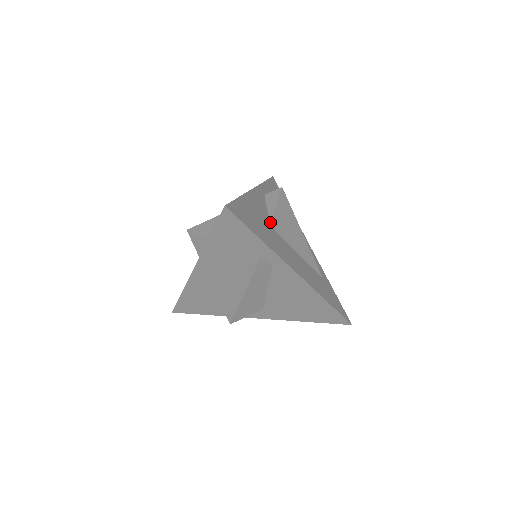
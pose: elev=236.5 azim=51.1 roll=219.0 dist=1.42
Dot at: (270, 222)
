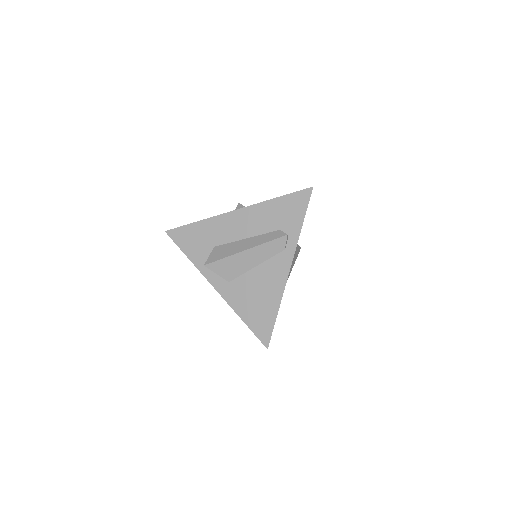
Dot at: occluded
